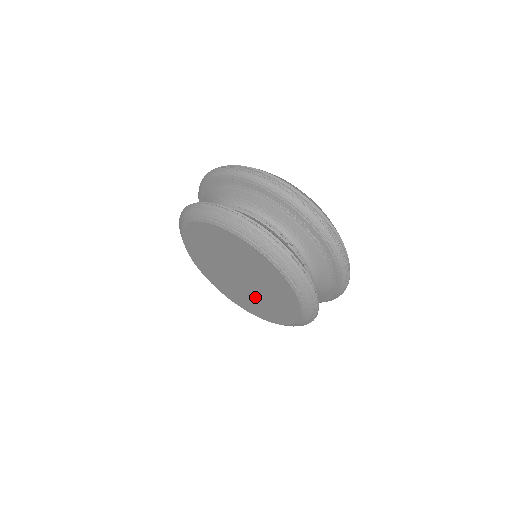
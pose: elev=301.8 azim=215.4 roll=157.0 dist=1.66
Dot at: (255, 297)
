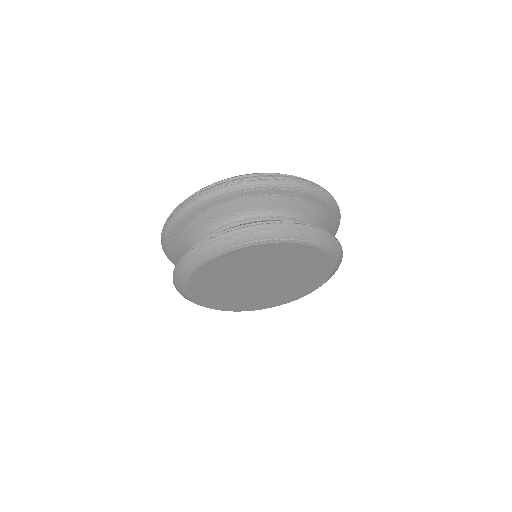
Dot at: (259, 294)
